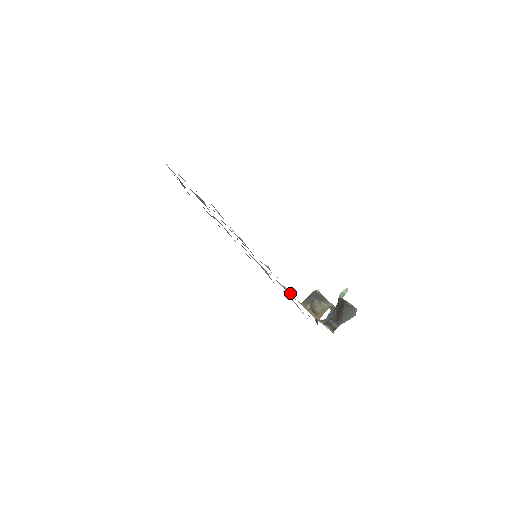
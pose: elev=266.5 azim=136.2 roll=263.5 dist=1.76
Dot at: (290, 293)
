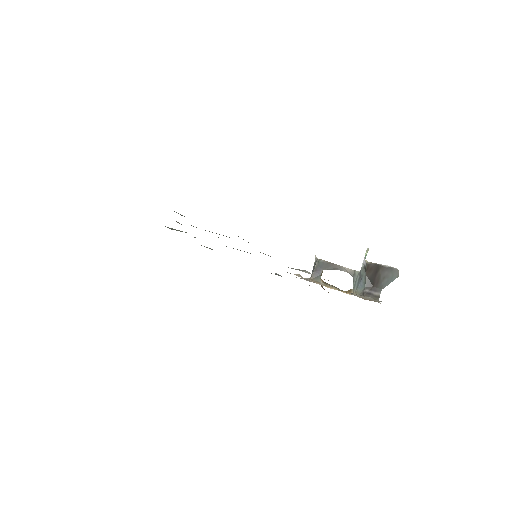
Dot at: occluded
